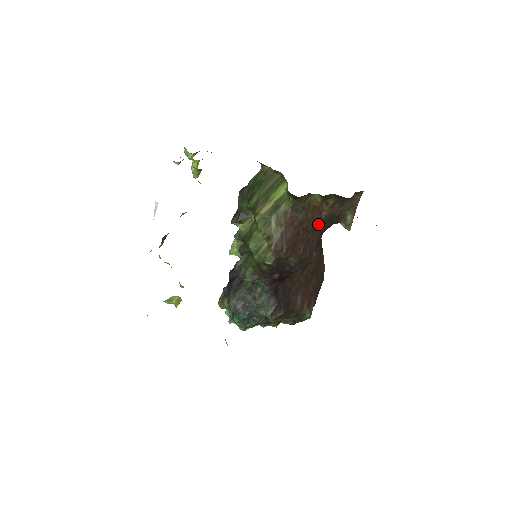
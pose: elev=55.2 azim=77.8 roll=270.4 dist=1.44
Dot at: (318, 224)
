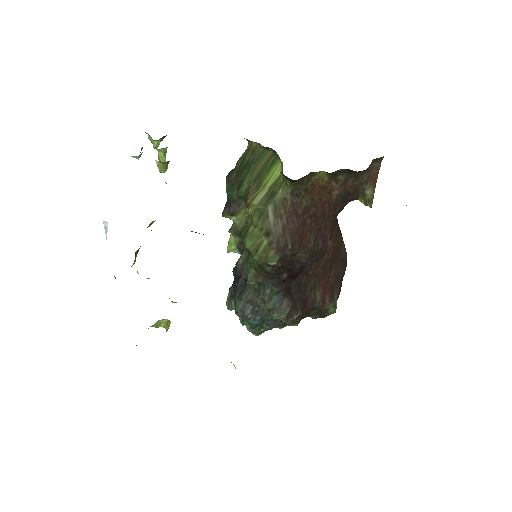
Dot at: (329, 207)
